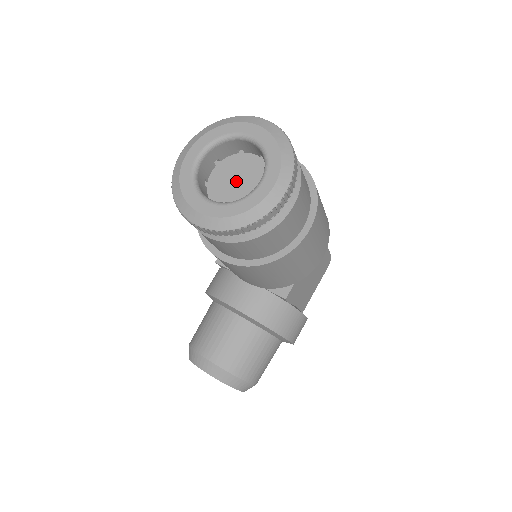
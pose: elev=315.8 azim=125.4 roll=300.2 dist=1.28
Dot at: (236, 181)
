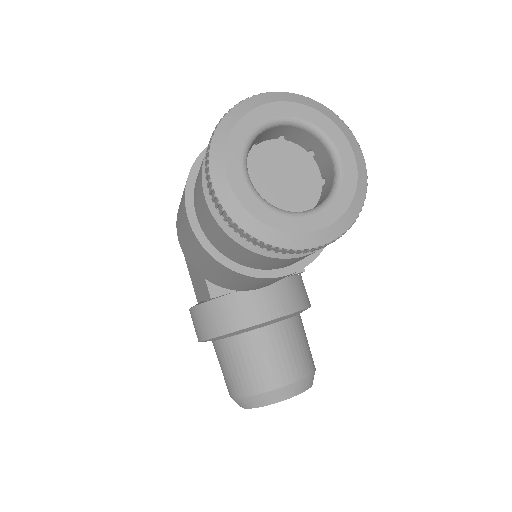
Dot at: (279, 180)
